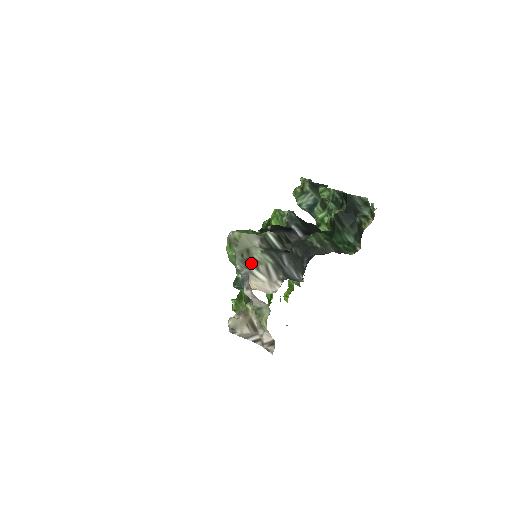
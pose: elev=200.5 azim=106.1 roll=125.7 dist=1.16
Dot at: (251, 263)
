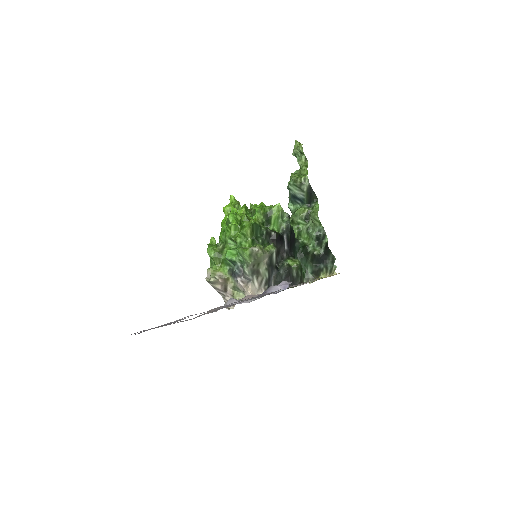
Dot at: (256, 273)
